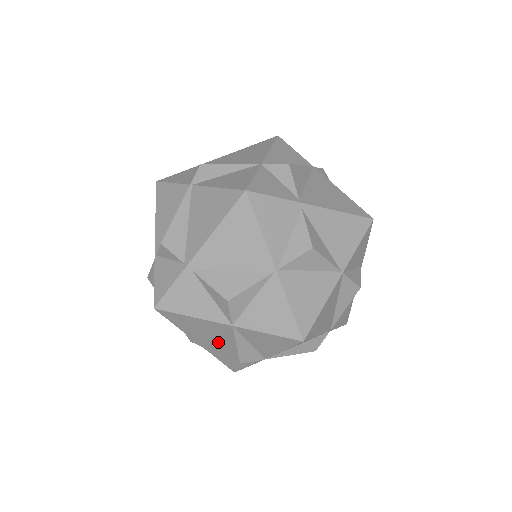
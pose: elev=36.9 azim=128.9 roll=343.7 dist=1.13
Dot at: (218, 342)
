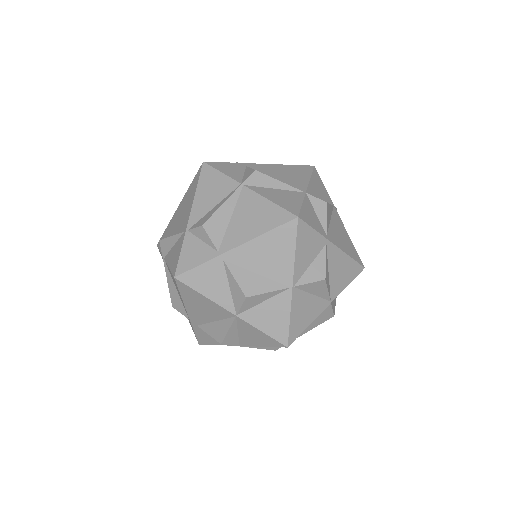
Dot at: (209, 320)
